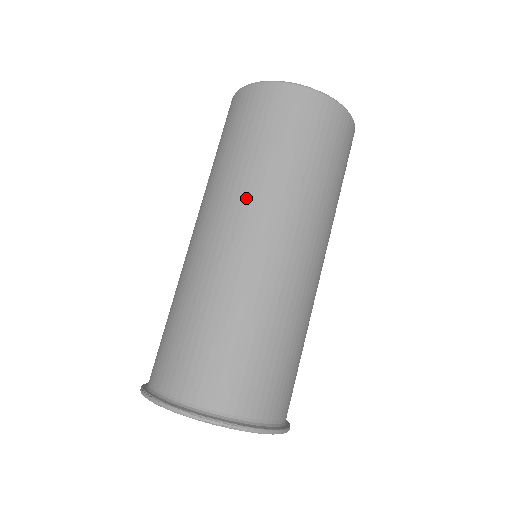
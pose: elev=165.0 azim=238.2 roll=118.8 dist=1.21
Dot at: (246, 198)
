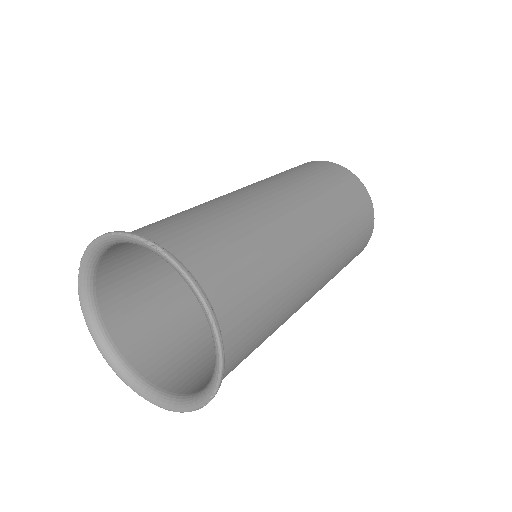
Dot at: (263, 181)
